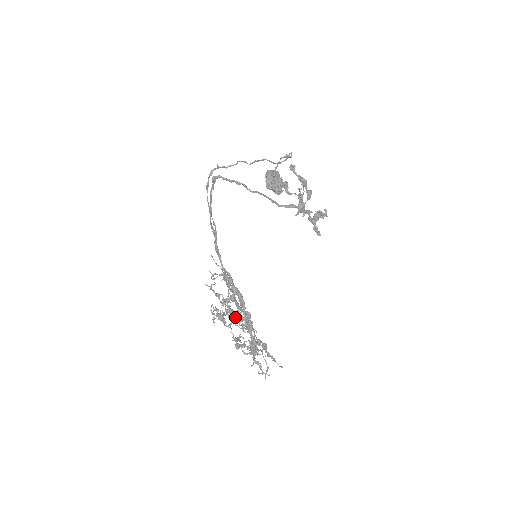
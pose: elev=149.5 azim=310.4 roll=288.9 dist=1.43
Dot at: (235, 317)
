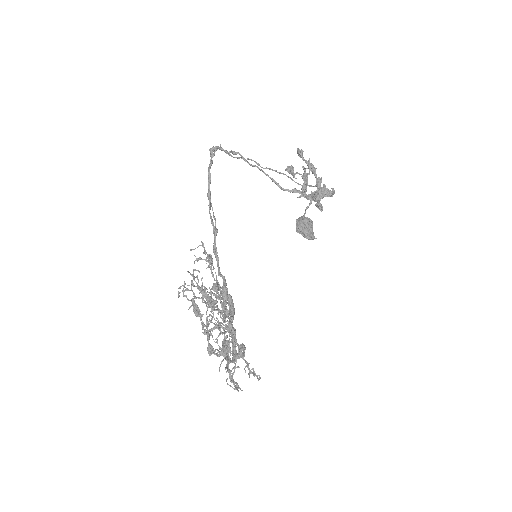
Dot at: occluded
